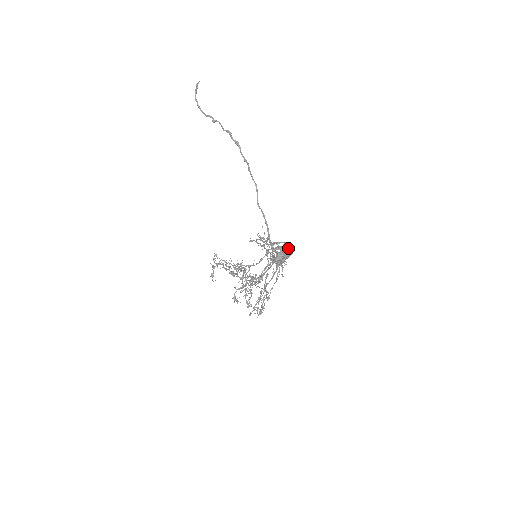
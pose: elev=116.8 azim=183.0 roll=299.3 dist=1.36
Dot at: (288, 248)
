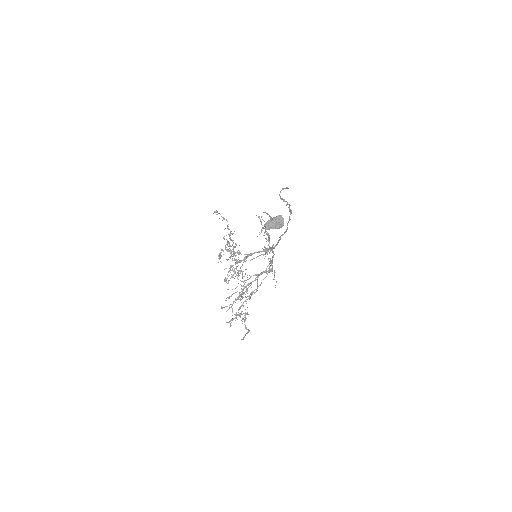
Dot at: (280, 215)
